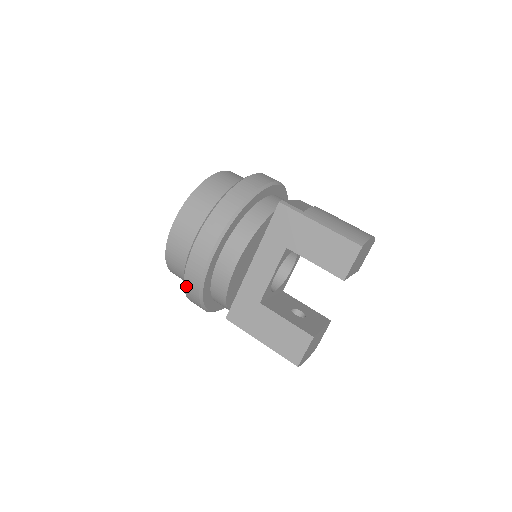
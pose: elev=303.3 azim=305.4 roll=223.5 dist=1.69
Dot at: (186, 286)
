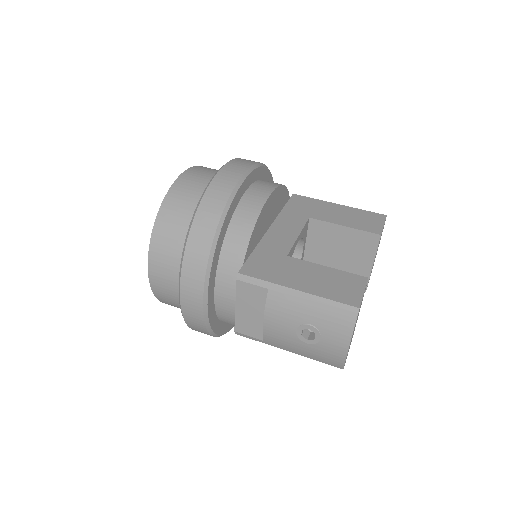
Dot at: (203, 204)
